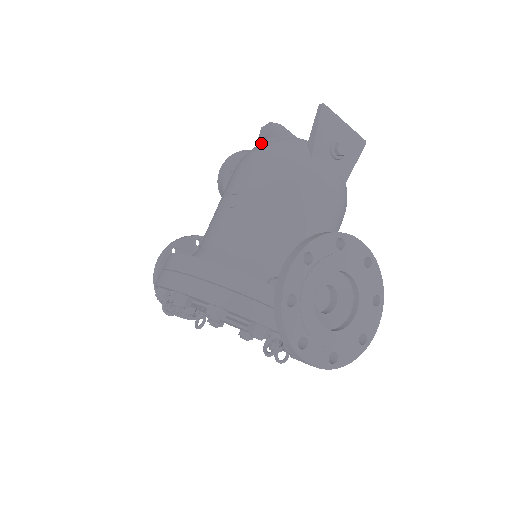
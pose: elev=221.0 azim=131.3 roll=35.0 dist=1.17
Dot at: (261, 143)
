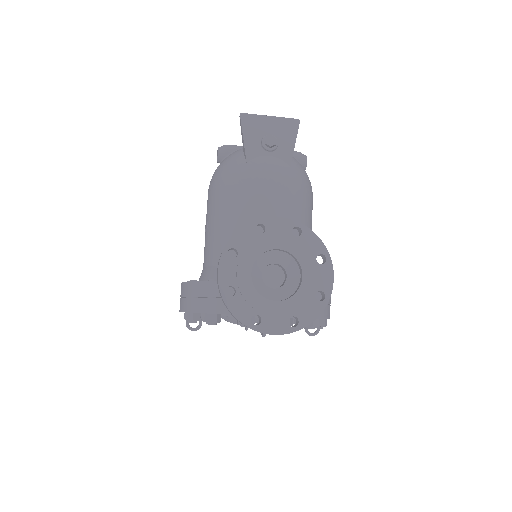
Dot at: occluded
